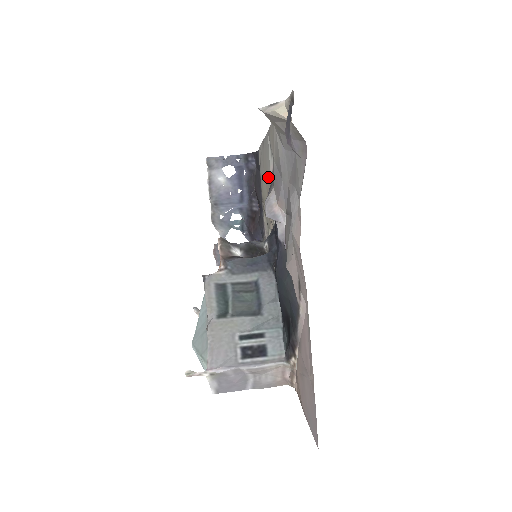
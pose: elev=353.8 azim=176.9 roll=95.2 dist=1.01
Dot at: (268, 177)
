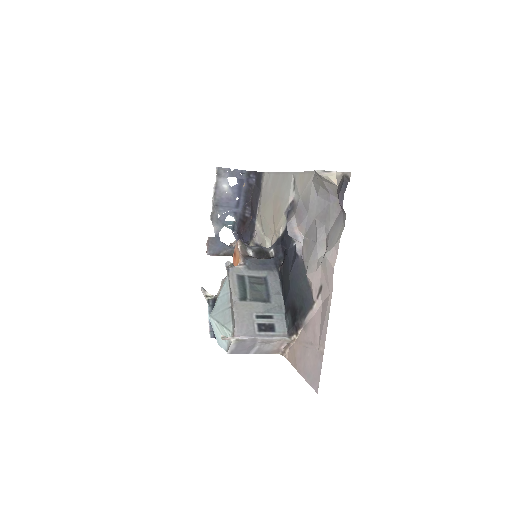
Dot at: (282, 202)
